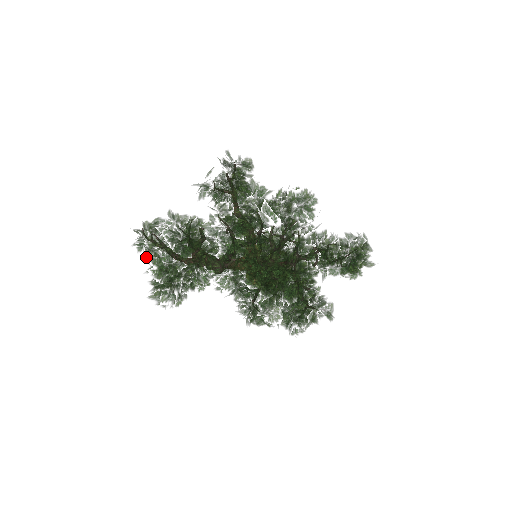
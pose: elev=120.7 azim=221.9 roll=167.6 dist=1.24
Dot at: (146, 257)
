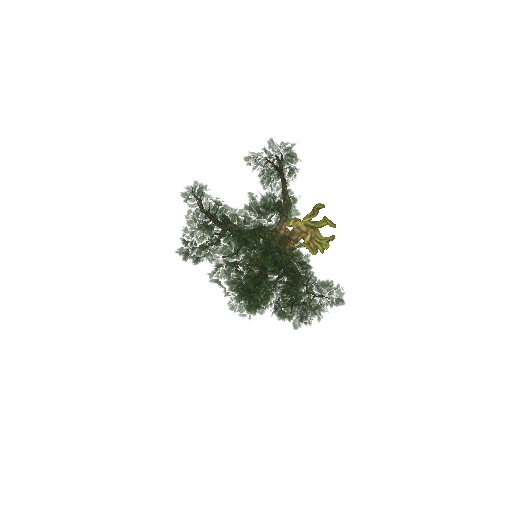
Dot at: occluded
